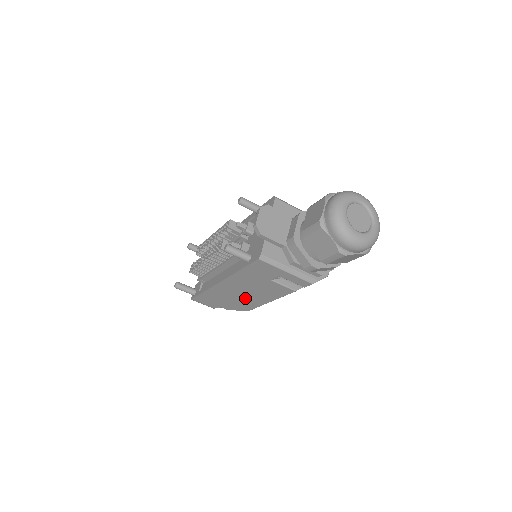
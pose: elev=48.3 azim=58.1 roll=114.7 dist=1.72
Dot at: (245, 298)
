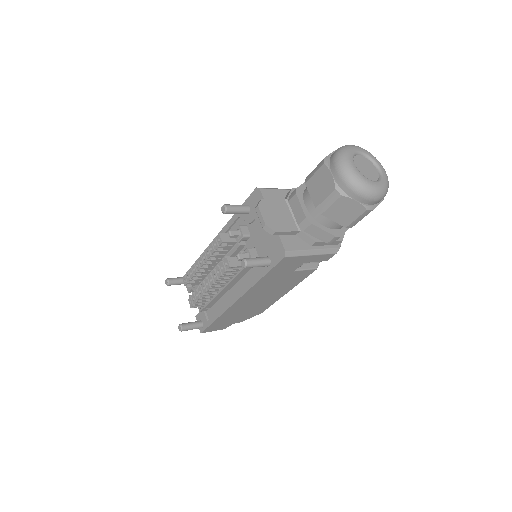
Dot at: (262, 302)
